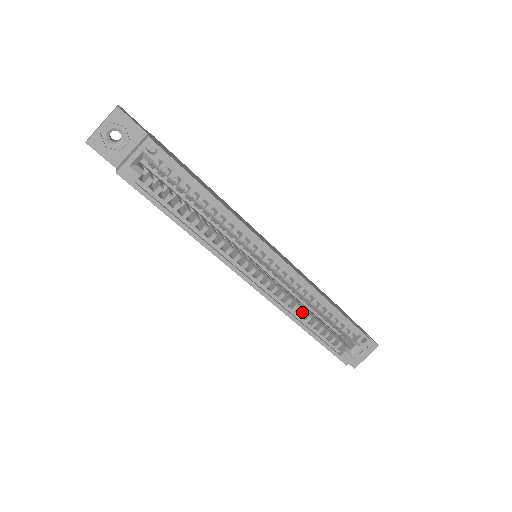
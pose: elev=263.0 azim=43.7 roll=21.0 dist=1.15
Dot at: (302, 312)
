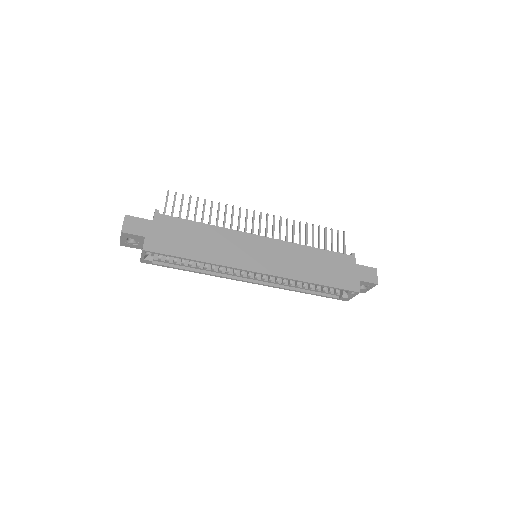
Dot at: (297, 285)
